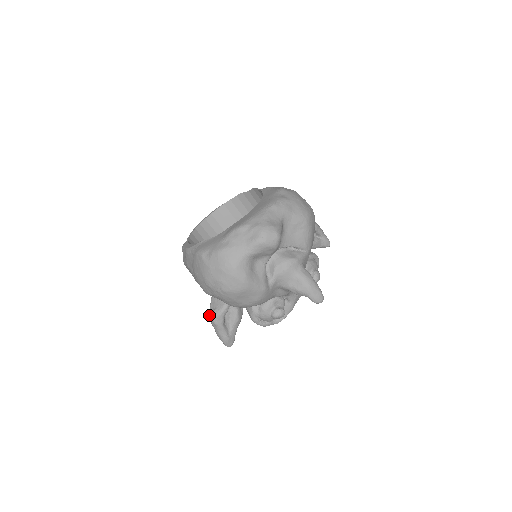
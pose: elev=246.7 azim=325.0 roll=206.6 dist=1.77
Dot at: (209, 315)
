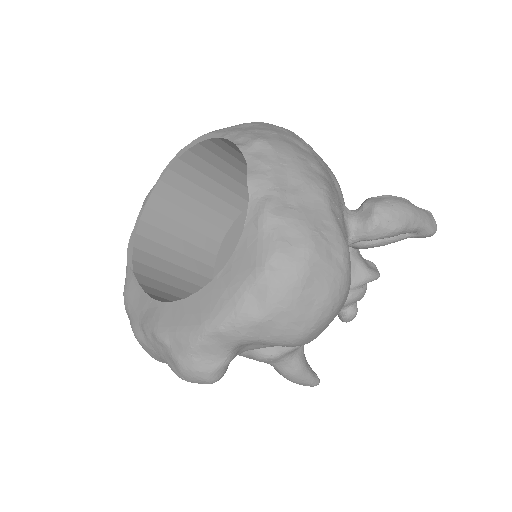
Dot at: occluded
